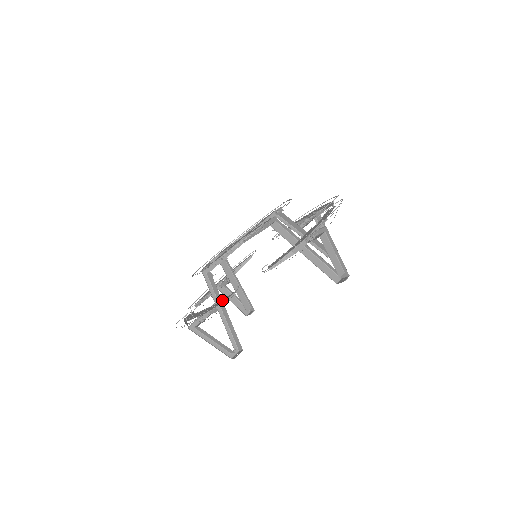
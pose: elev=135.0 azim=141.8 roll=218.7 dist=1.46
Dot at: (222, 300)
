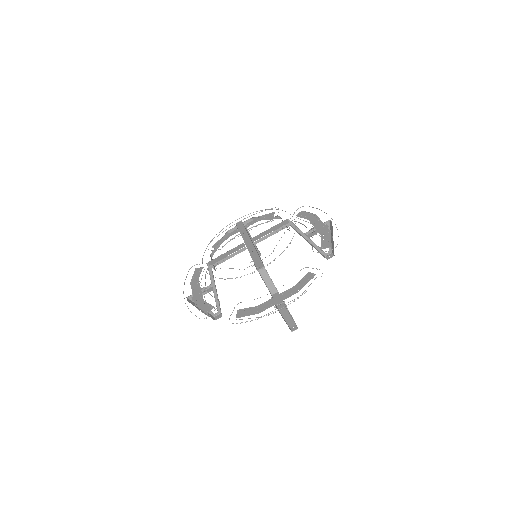
Dot at: (304, 279)
